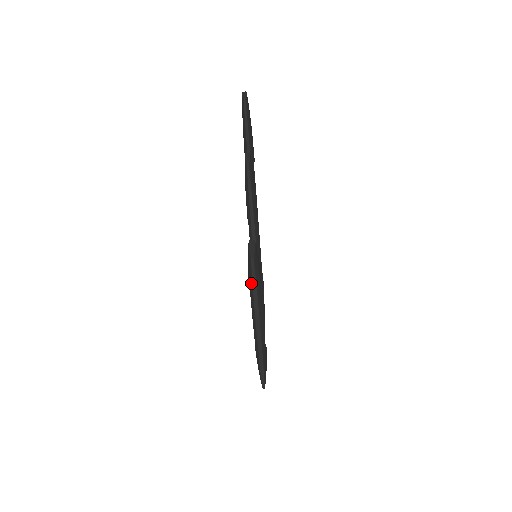
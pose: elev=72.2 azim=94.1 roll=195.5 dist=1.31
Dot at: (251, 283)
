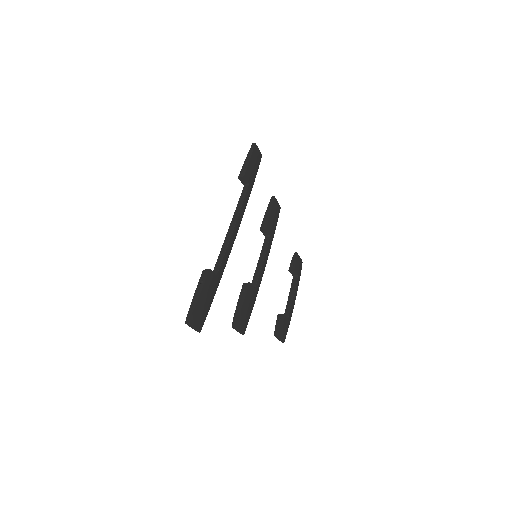
Dot at: occluded
